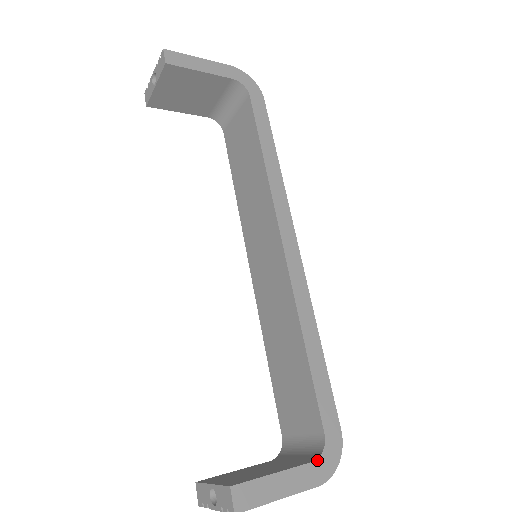
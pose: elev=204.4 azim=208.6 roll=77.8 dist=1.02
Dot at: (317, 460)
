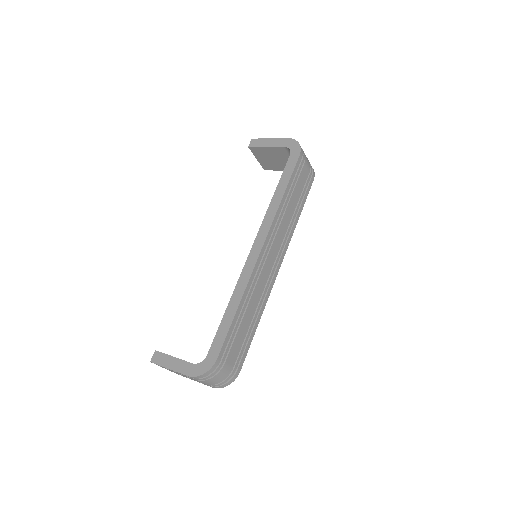
Dot at: (195, 364)
